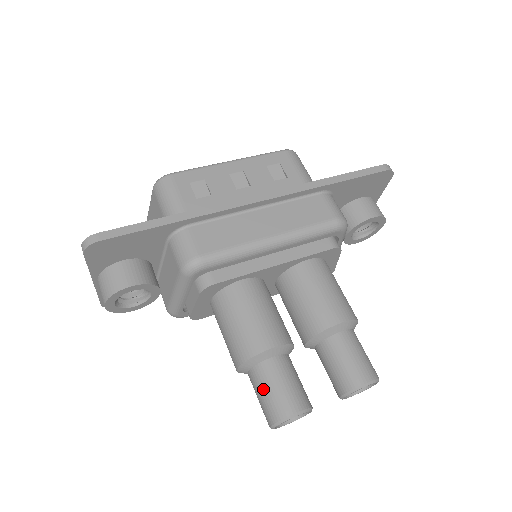
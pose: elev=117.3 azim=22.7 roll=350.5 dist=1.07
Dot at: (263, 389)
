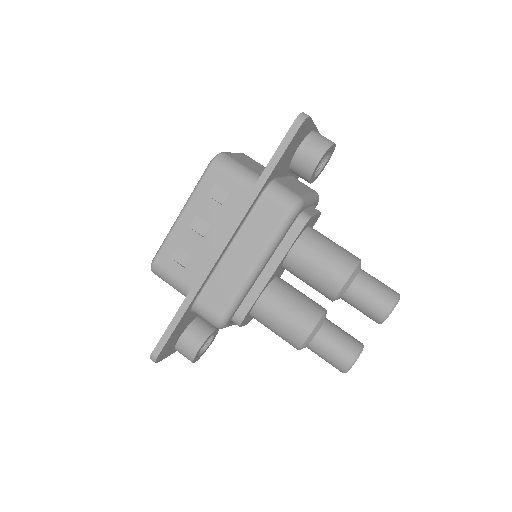
Dot at: (322, 358)
